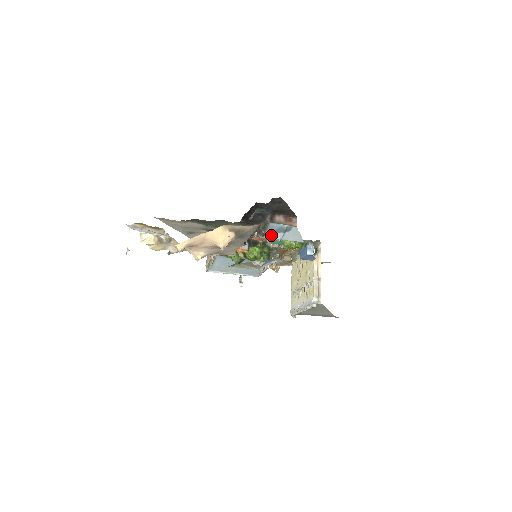
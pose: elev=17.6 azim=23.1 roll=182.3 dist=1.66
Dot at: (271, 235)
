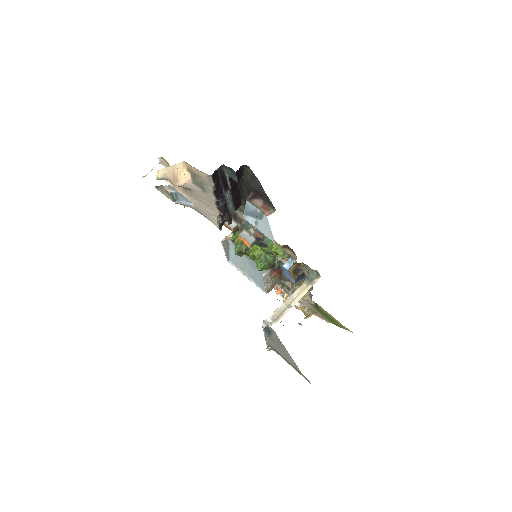
Dot at: (248, 218)
